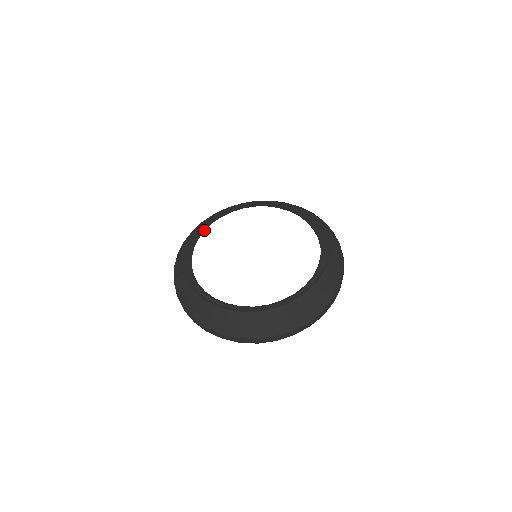
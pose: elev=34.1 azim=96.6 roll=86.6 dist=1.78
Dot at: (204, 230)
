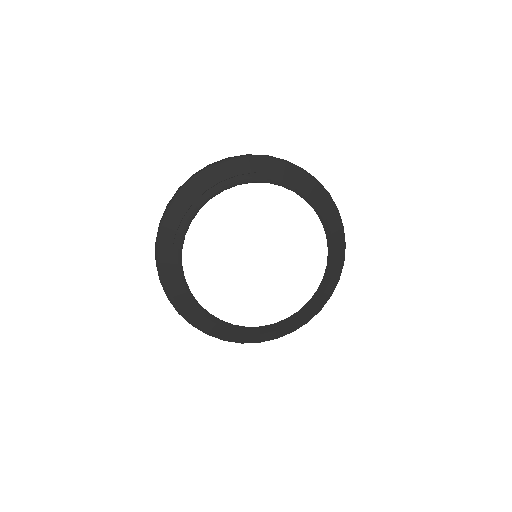
Dot at: (198, 208)
